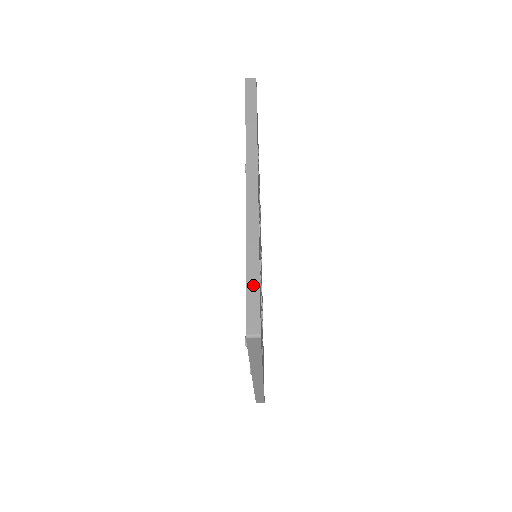
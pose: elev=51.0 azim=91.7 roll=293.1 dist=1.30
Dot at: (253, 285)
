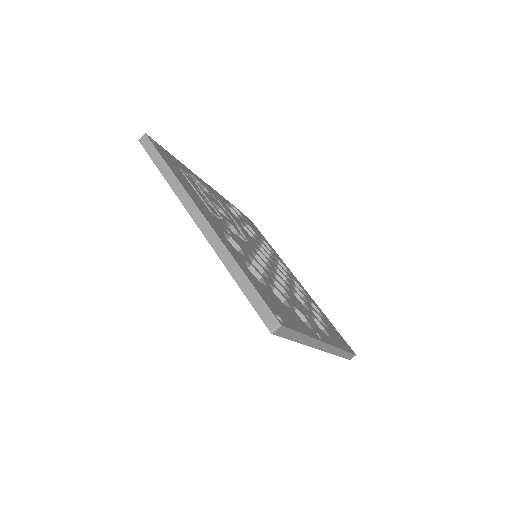
Dot at: (250, 291)
